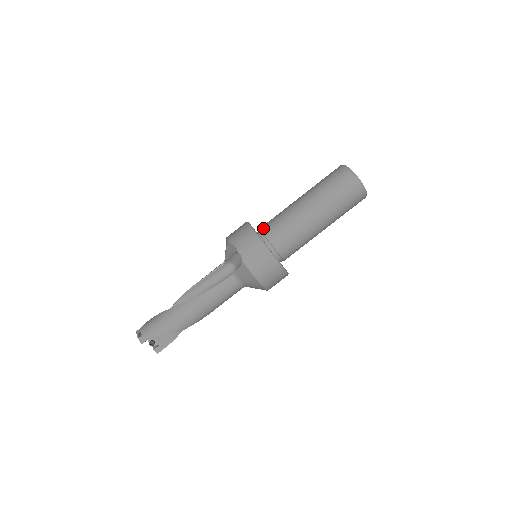
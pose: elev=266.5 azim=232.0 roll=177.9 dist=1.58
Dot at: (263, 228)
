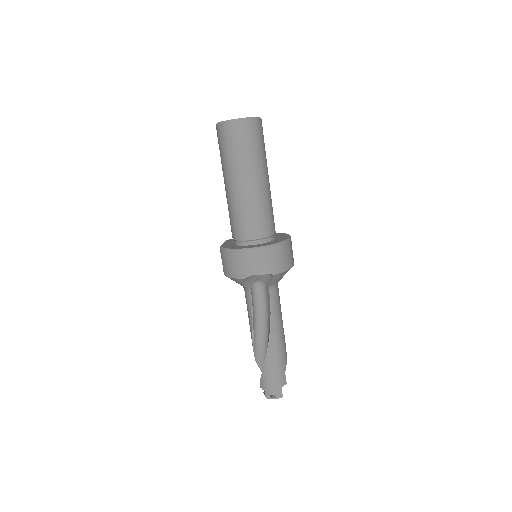
Dot at: (242, 237)
